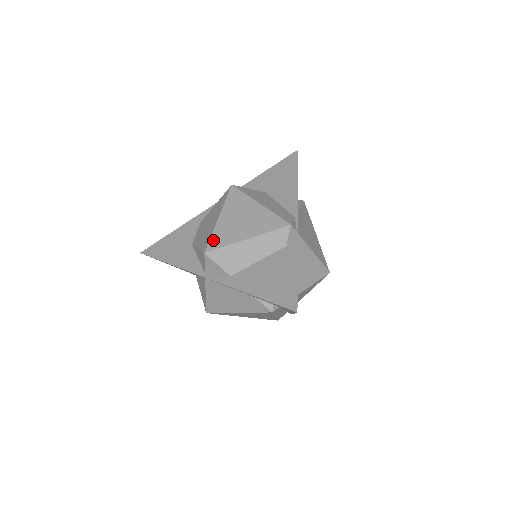
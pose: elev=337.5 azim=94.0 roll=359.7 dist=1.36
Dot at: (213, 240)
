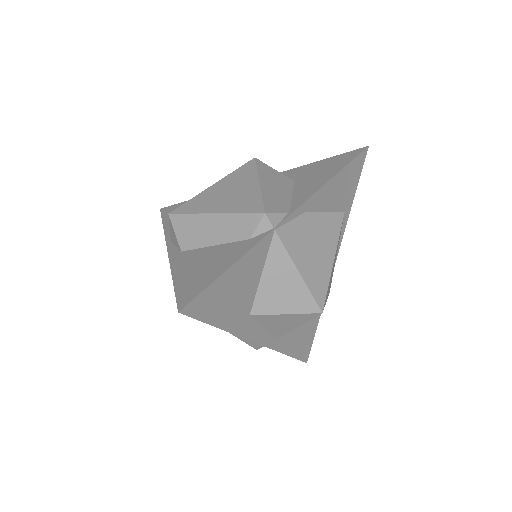
Dot at: (186, 204)
